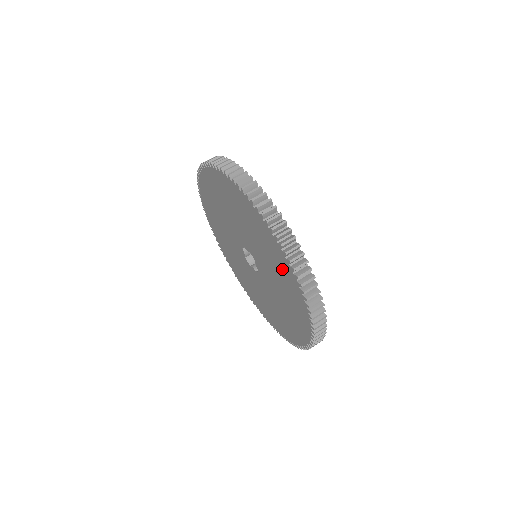
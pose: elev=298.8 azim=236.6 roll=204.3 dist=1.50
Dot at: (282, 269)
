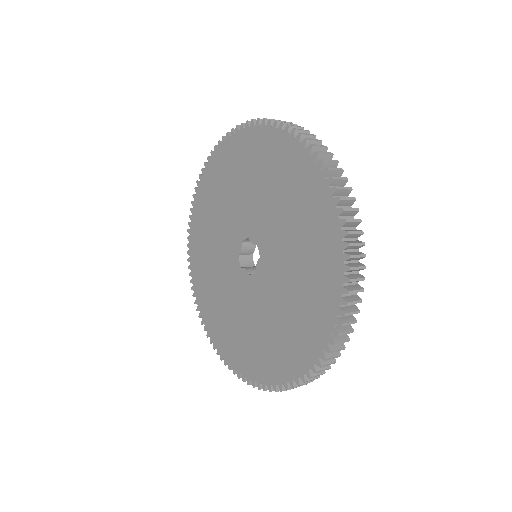
Dot at: (320, 260)
